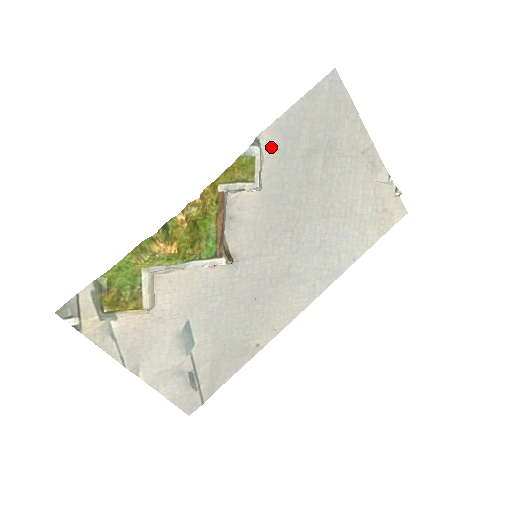
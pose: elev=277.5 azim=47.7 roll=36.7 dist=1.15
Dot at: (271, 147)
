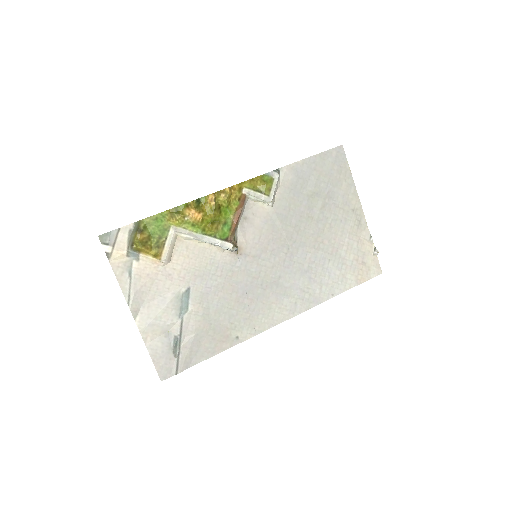
Dot at: (287, 179)
